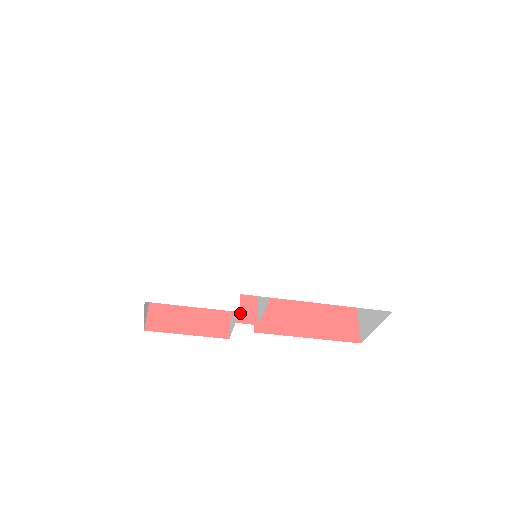
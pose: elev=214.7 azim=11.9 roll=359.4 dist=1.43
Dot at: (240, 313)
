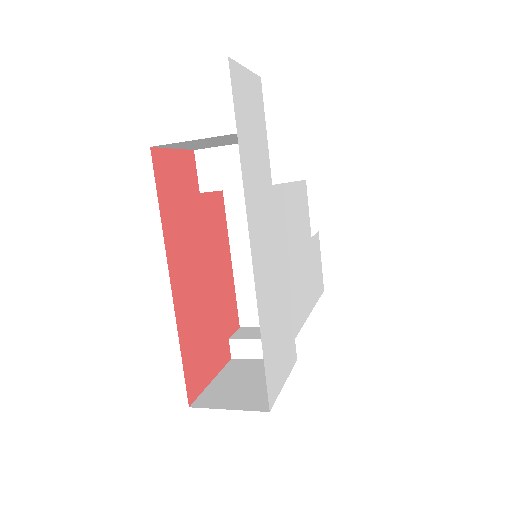
Dot at: (231, 322)
